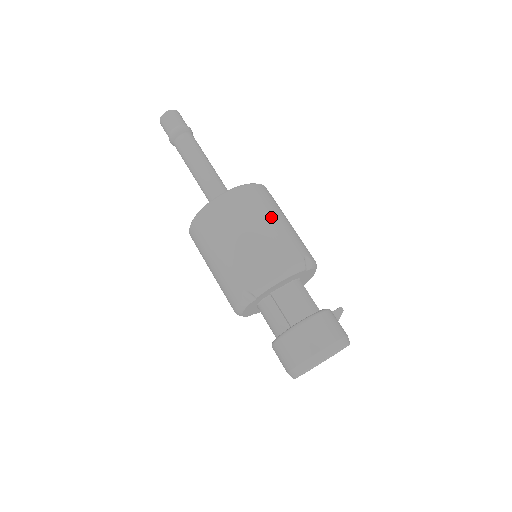
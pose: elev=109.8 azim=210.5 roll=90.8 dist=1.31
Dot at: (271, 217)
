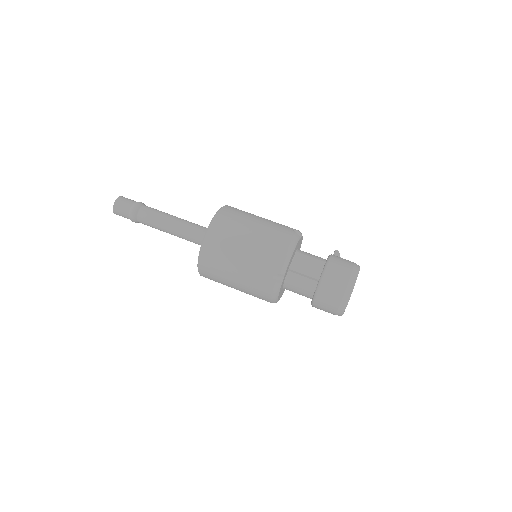
Dot at: (253, 219)
